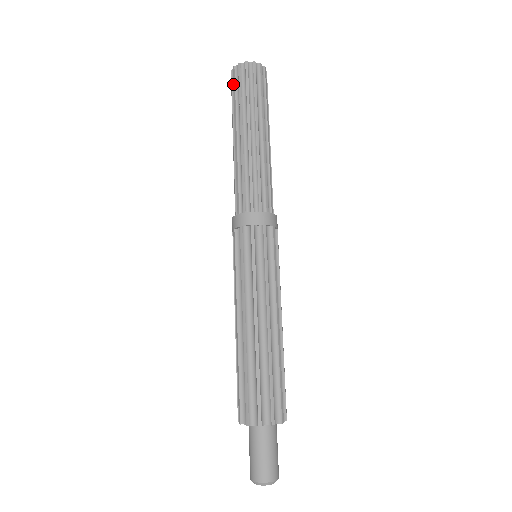
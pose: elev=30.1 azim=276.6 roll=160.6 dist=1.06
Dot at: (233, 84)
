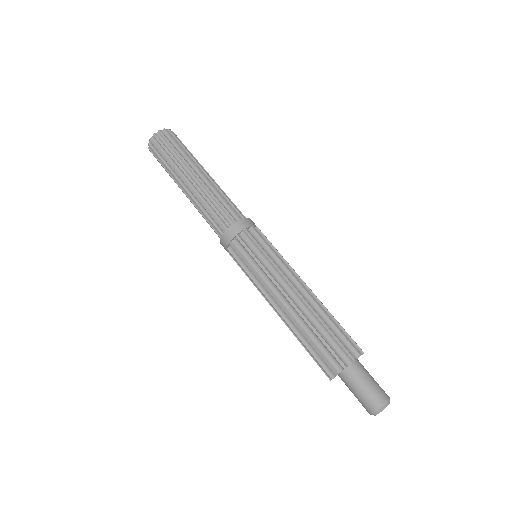
Dot at: (156, 156)
